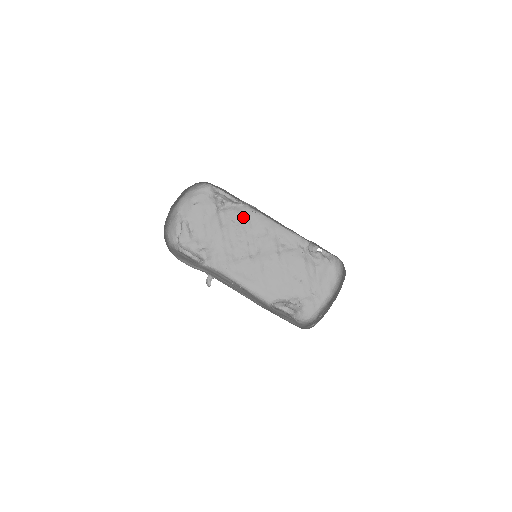
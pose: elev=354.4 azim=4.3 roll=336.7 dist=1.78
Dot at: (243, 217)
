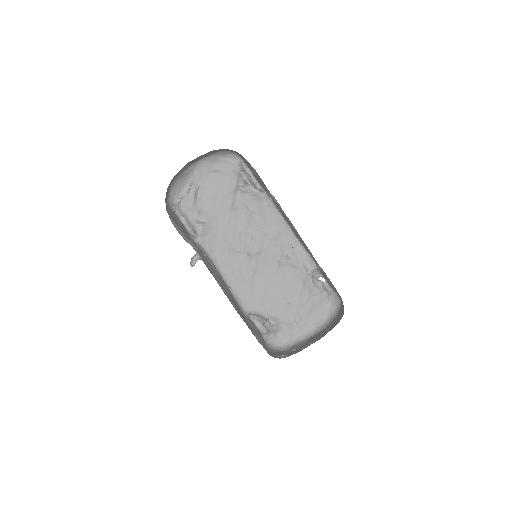
Dot at: (260, 209)
